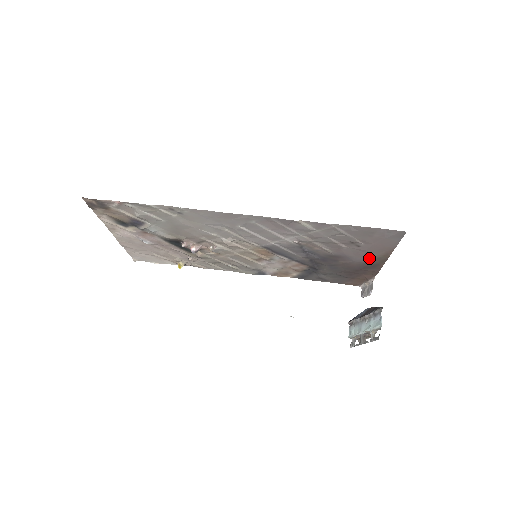
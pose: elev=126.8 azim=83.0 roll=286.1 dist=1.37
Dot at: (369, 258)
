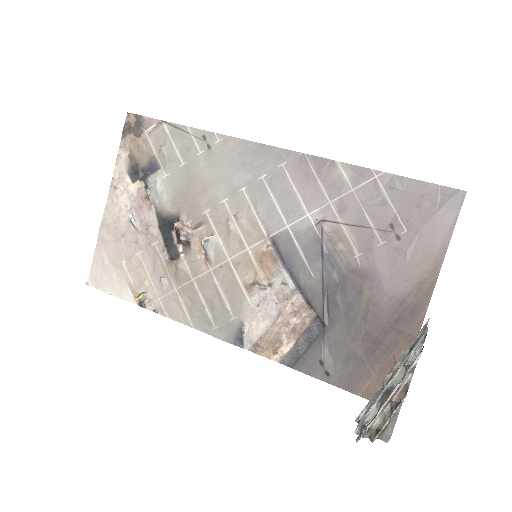
Dot at: (408, 282)
